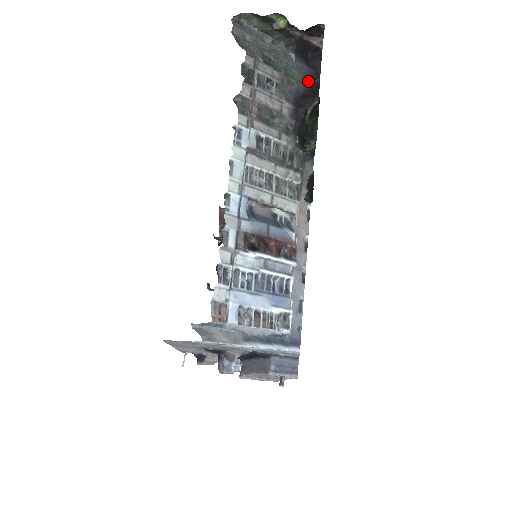
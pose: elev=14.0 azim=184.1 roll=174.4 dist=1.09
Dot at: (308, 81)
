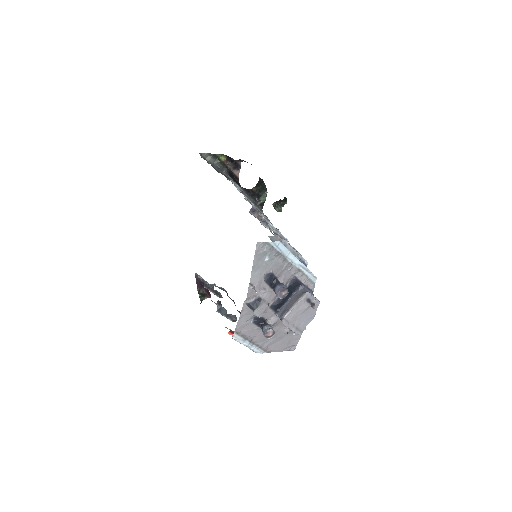
Dot at: occluded
